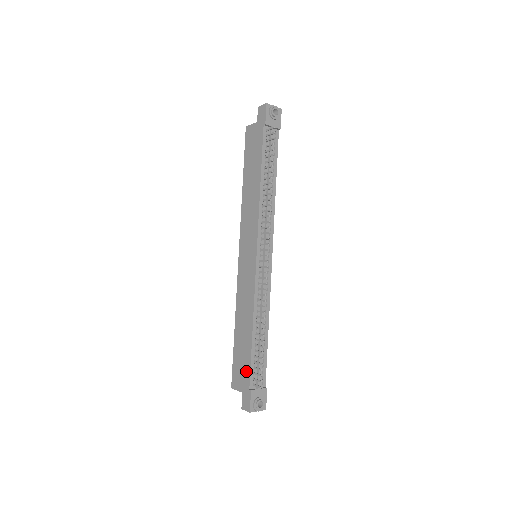
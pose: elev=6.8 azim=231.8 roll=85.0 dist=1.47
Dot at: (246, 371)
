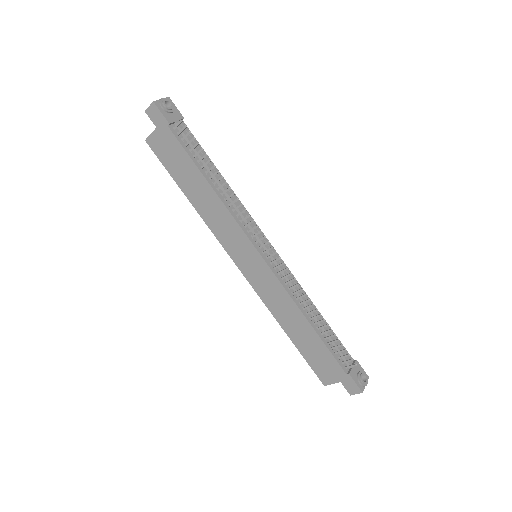
Dot at: (330, 362)
